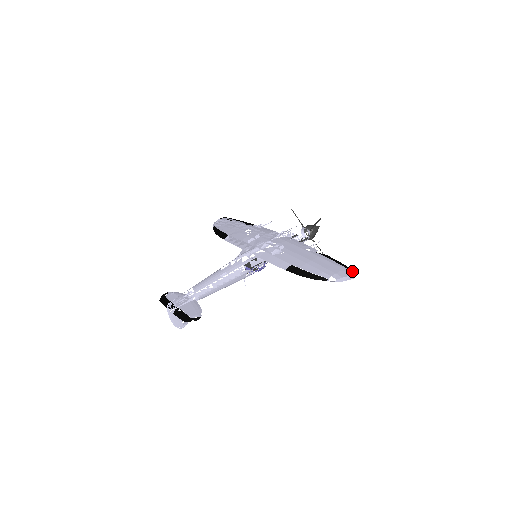
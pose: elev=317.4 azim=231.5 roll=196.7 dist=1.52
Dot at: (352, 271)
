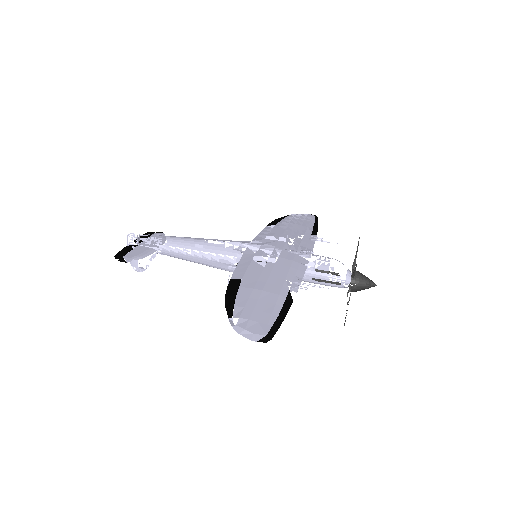
Dot at: (267, 333)
